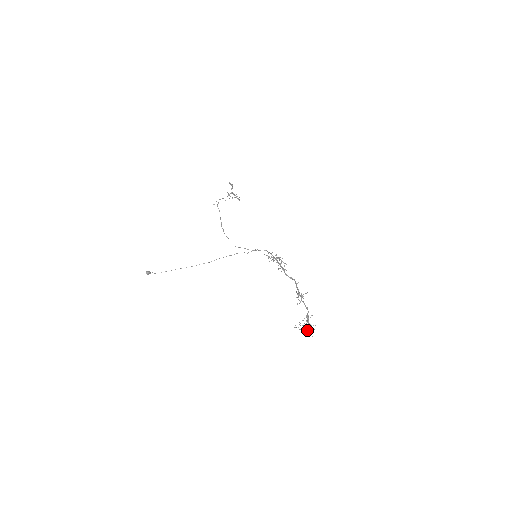
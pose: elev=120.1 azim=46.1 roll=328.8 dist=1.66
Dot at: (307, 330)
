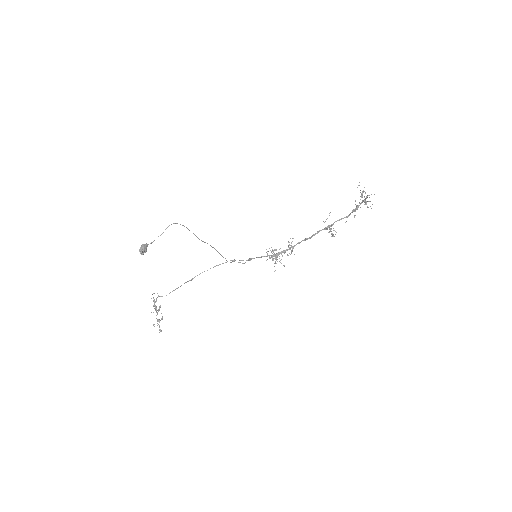
Dot at: occluded
